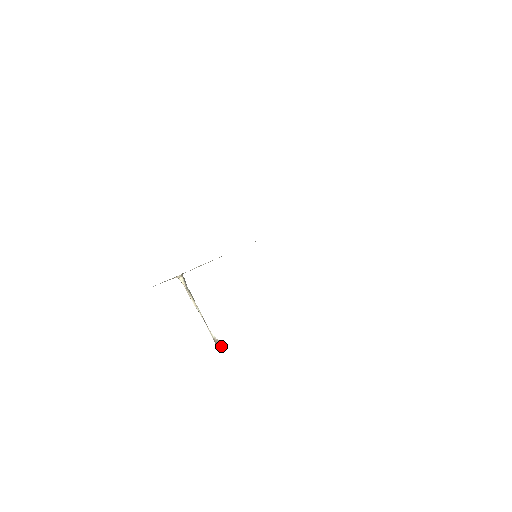
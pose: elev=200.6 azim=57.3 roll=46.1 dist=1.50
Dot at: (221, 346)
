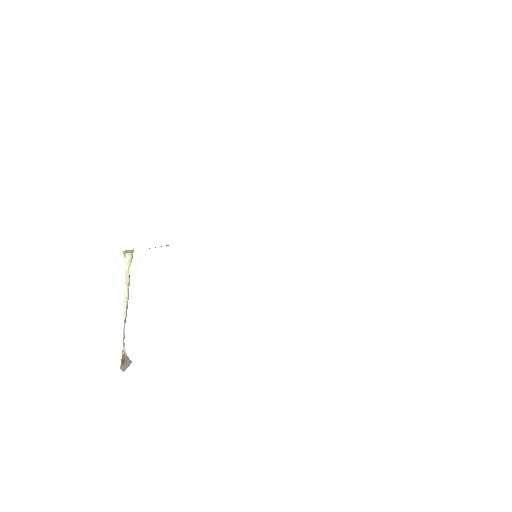
Dot at: (126, 367)
